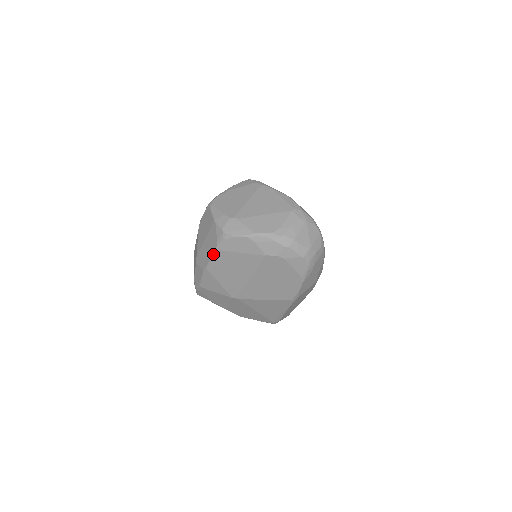
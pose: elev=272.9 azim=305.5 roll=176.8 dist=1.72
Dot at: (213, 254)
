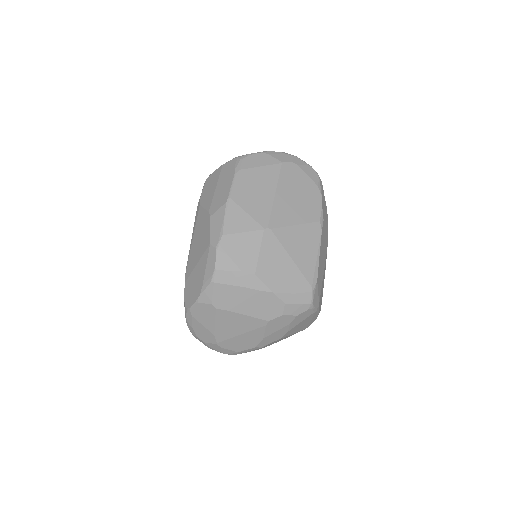
Dot at: (234, 177)
